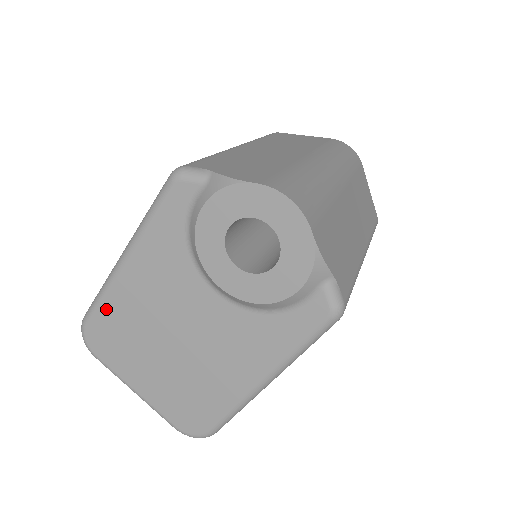
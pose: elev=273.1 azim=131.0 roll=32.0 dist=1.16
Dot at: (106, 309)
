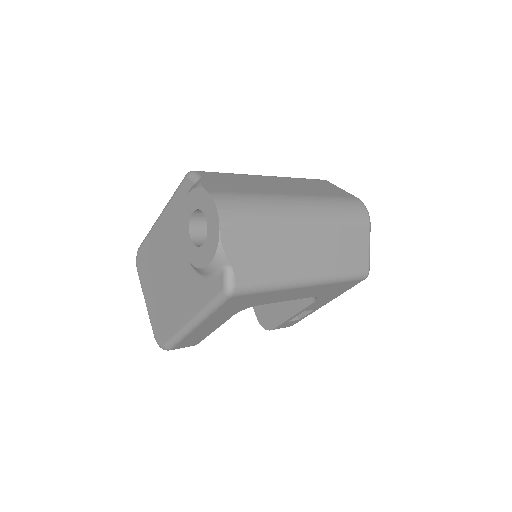
Dot at: (147, 243)
